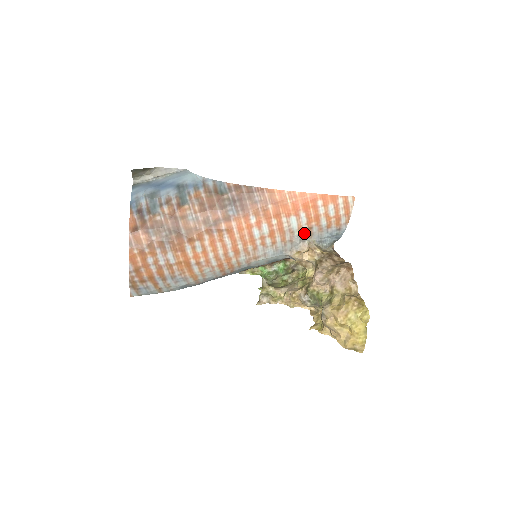
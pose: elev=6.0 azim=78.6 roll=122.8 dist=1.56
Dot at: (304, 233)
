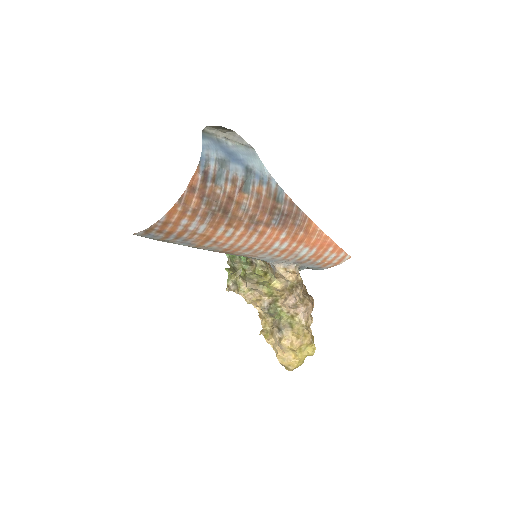
Dot at: (301, 260)
